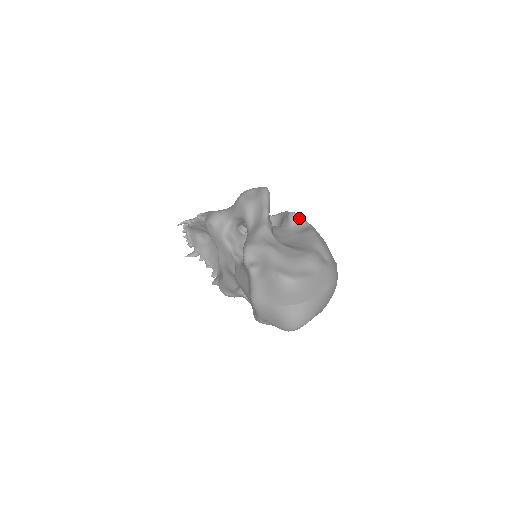
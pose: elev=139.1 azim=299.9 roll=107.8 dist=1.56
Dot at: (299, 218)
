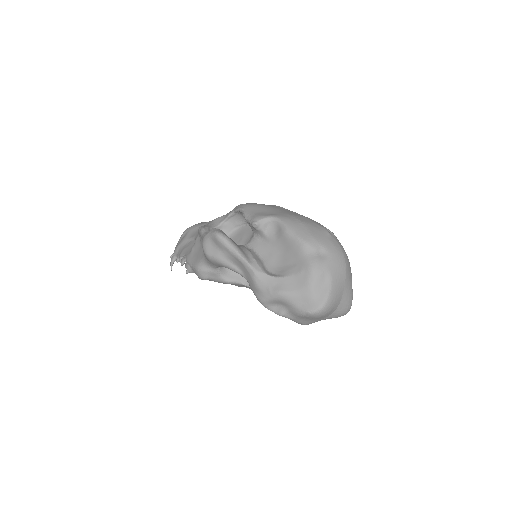
Dot at: (263, 222)
